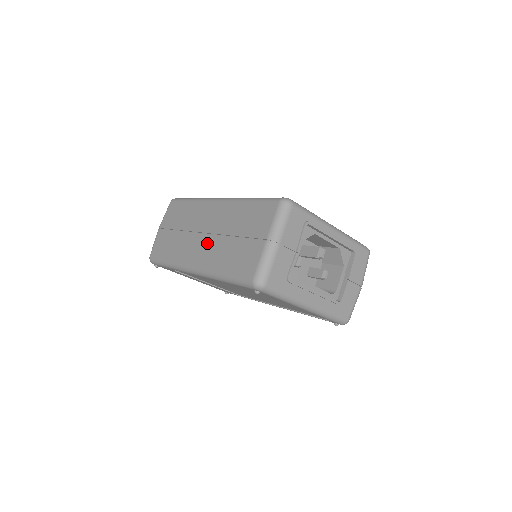
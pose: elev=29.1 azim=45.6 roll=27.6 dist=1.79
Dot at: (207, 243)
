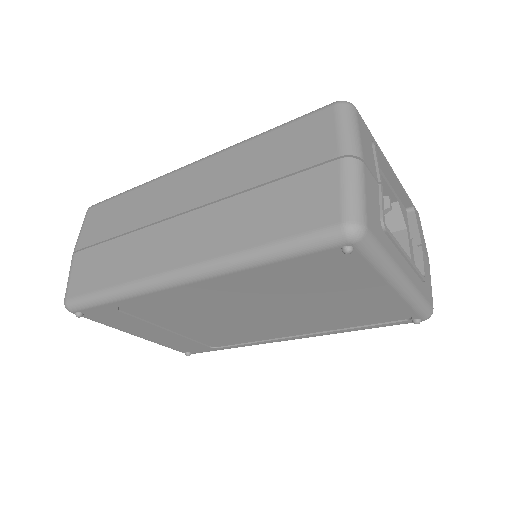
Dot at: (197, 222)
